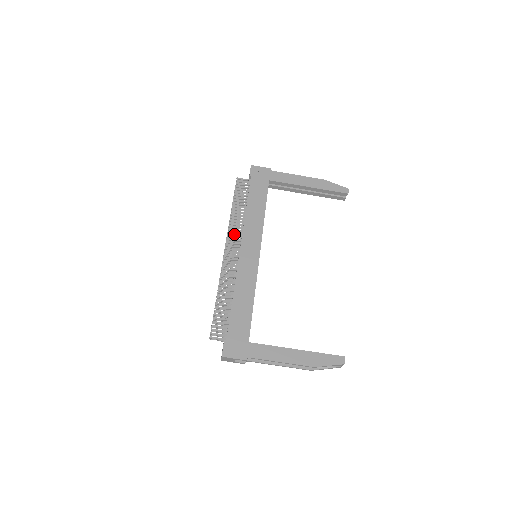
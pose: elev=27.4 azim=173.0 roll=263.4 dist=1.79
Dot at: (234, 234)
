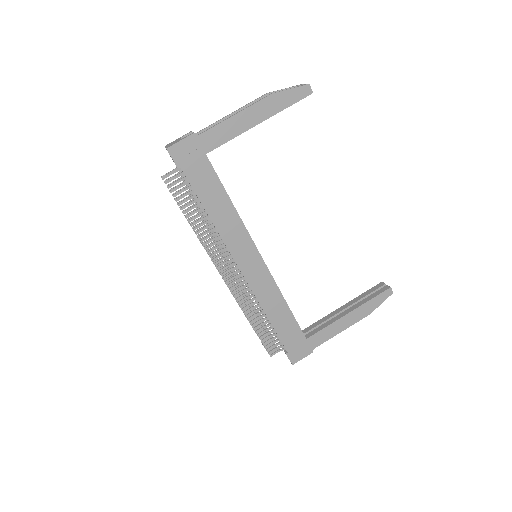
Dot at: (217, 253)
